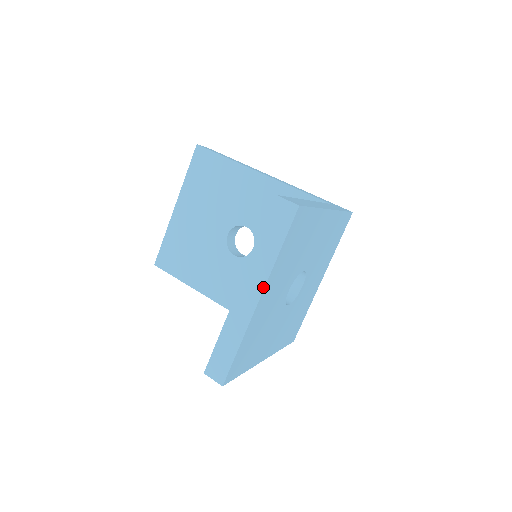
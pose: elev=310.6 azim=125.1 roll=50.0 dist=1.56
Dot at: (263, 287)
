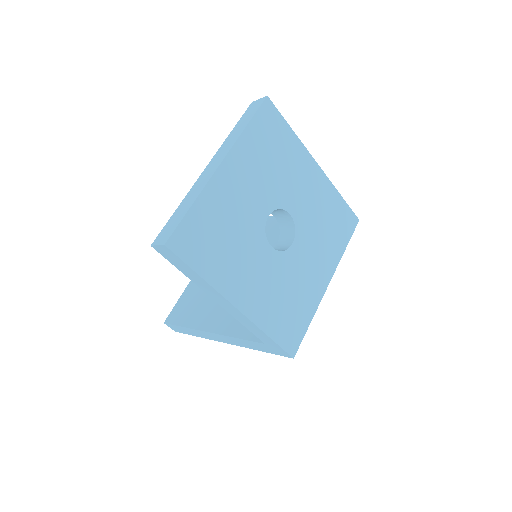
Dot at: (227, 153)
